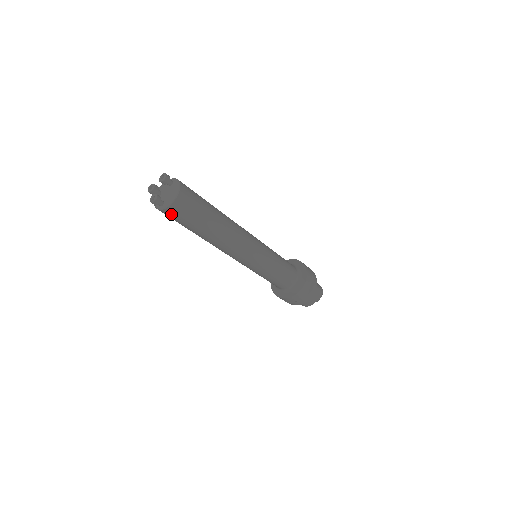
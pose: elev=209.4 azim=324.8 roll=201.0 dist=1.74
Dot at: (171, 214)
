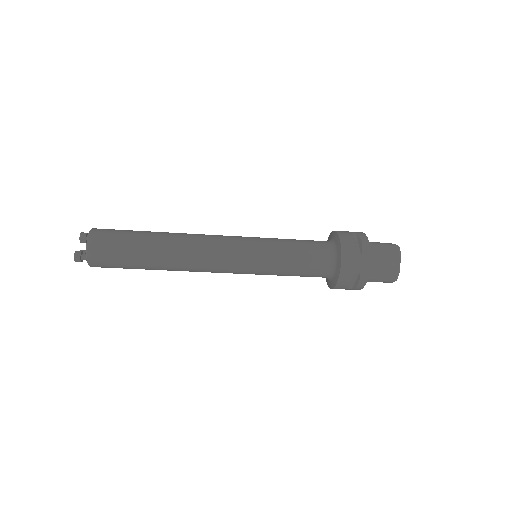
Dot at: (99, 259)
